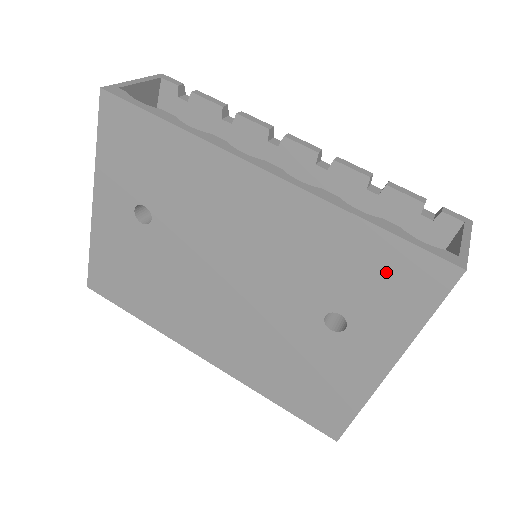
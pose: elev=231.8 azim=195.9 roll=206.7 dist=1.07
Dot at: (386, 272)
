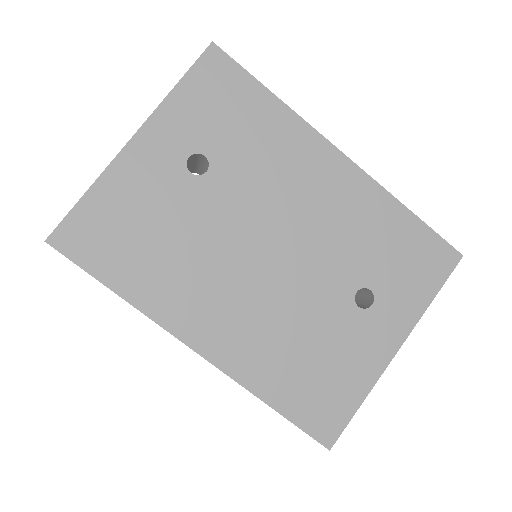
Dot at: (414, 252)
